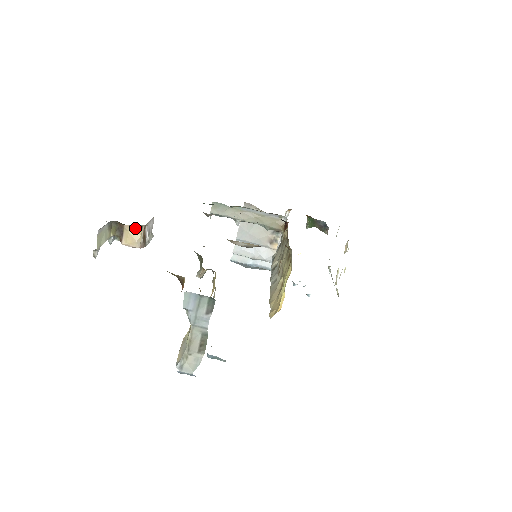
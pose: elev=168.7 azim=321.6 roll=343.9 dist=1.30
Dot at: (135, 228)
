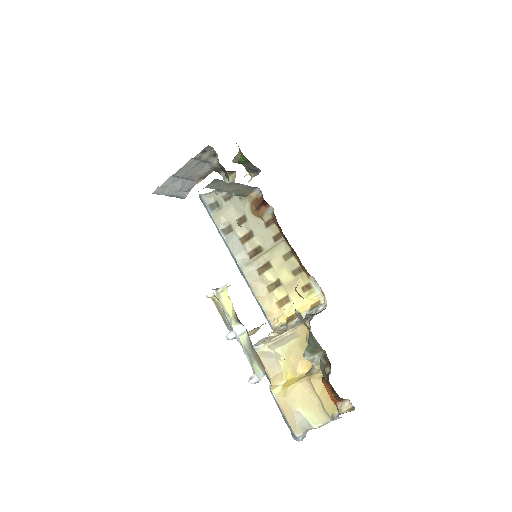
Dot at: (265, 323)
